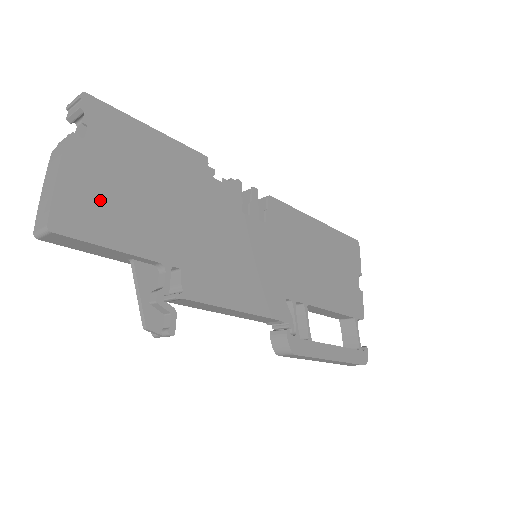
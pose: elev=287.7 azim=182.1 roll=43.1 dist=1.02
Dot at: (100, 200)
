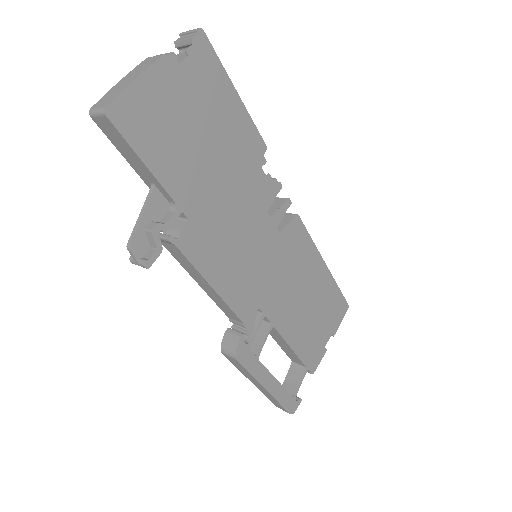
Dot at: (160, 119)
